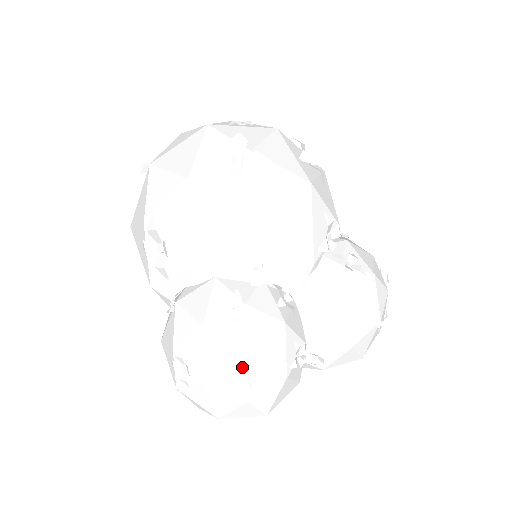
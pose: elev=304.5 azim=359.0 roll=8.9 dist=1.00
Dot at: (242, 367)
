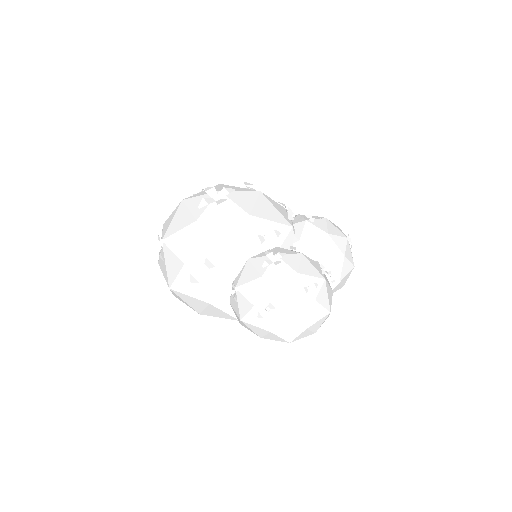
Dot at: (299, 282)
